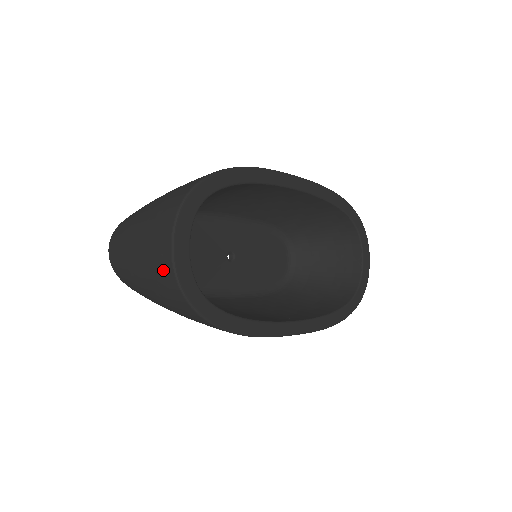
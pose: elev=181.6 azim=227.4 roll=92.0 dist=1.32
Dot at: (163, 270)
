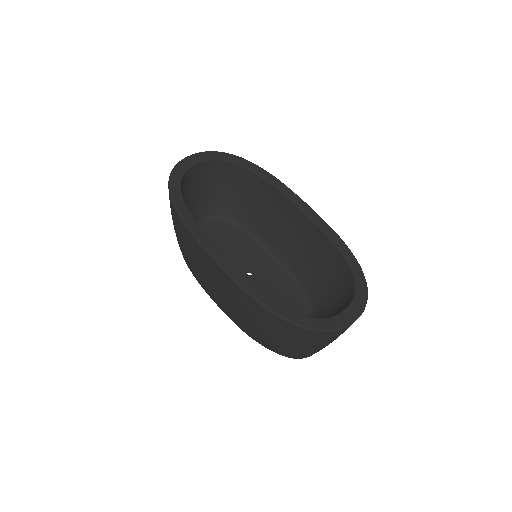
Dot at: occluded
